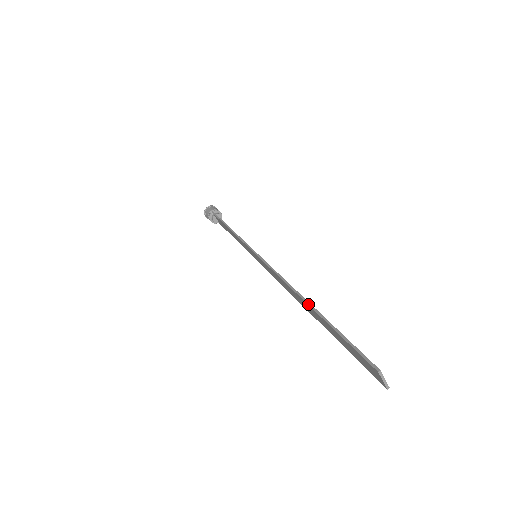
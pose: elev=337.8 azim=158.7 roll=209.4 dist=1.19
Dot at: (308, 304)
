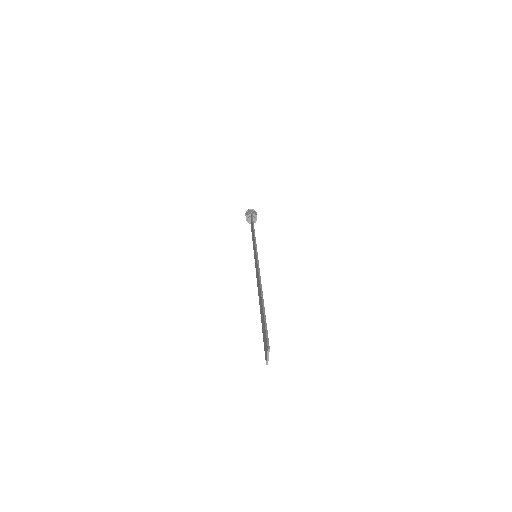
Dot at: (262, 297)
